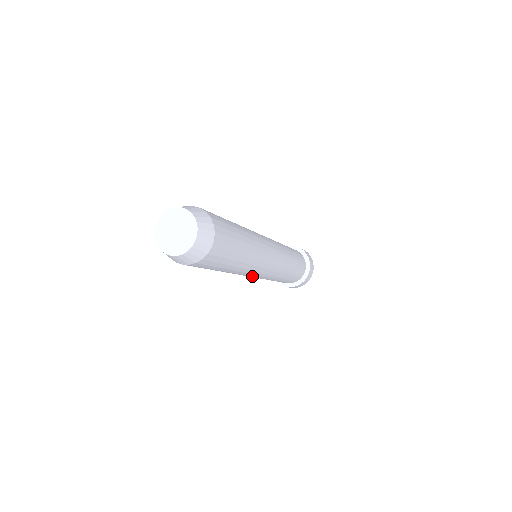
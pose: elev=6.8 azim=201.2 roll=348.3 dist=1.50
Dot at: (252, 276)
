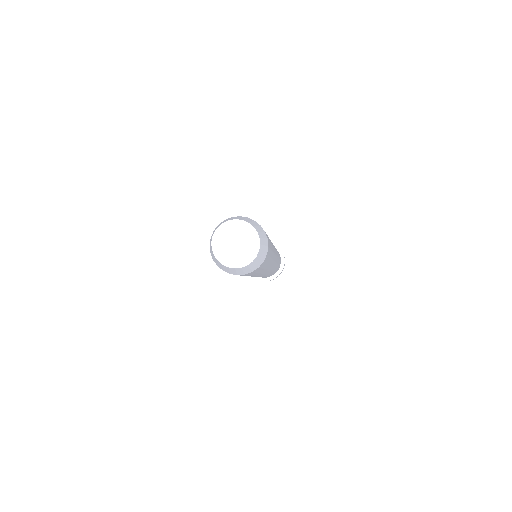
Dot at: (264, 274)
